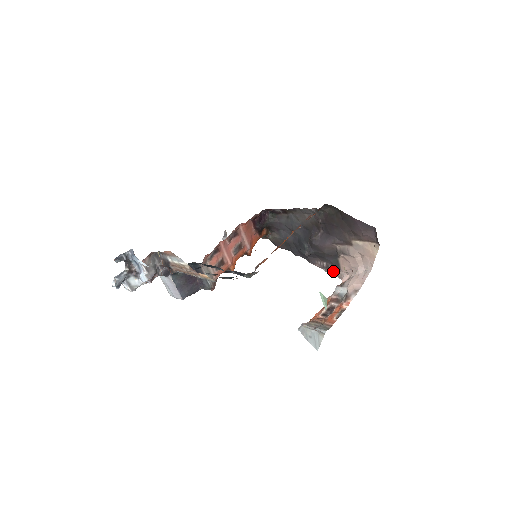
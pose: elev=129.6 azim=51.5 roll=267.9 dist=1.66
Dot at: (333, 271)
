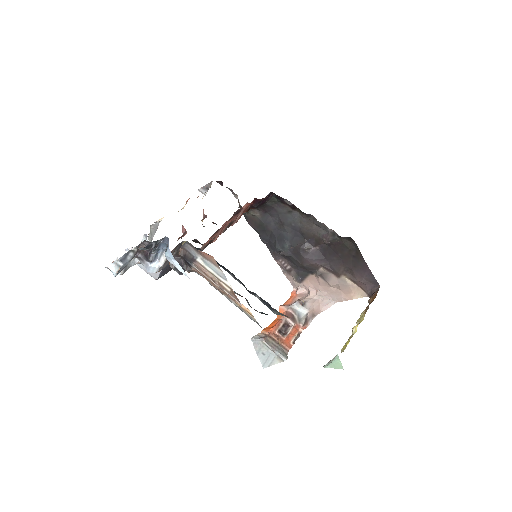
Dot at: (292, 277)
